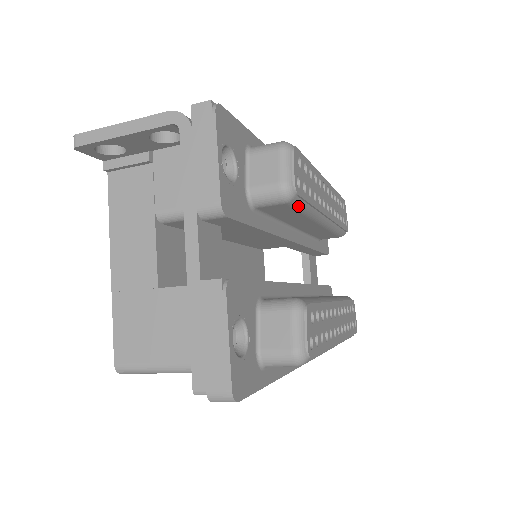
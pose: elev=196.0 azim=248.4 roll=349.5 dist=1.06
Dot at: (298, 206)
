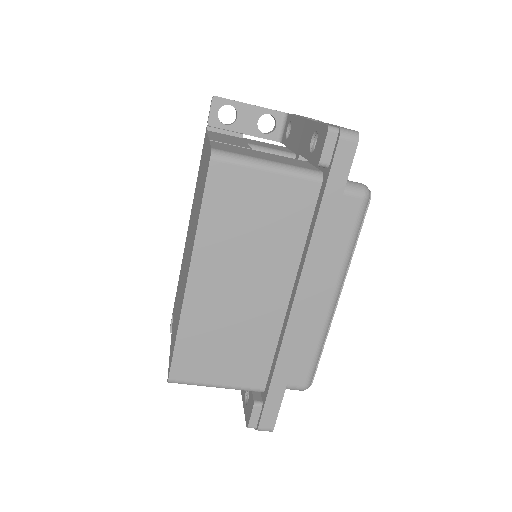
Dot at: occluded
